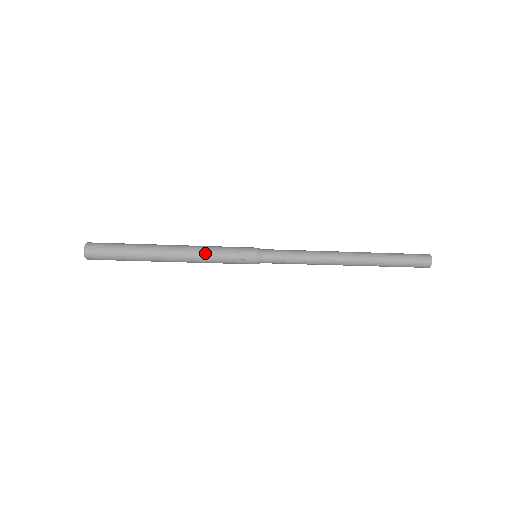
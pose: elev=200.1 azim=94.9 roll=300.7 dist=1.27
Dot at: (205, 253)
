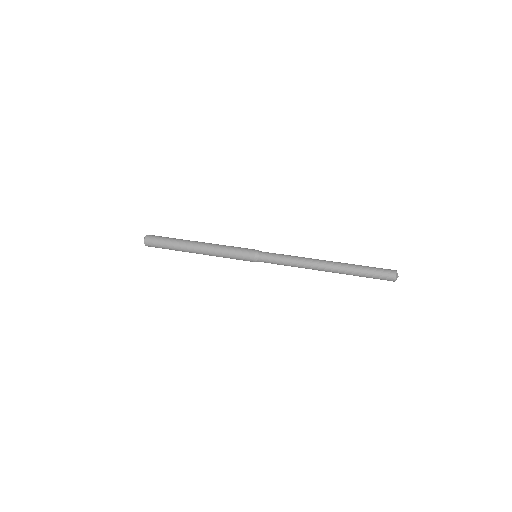
Dot at: (218, 254)
